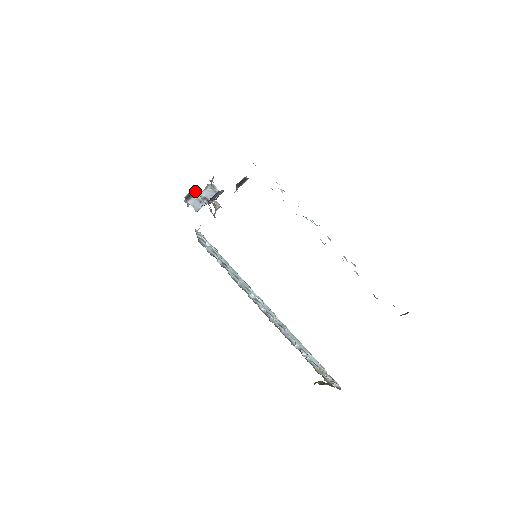
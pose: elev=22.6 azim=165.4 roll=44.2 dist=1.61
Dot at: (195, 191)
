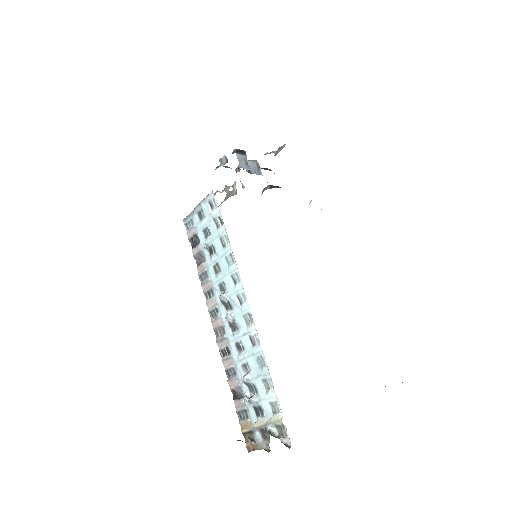
Dot at: (245, 153)
